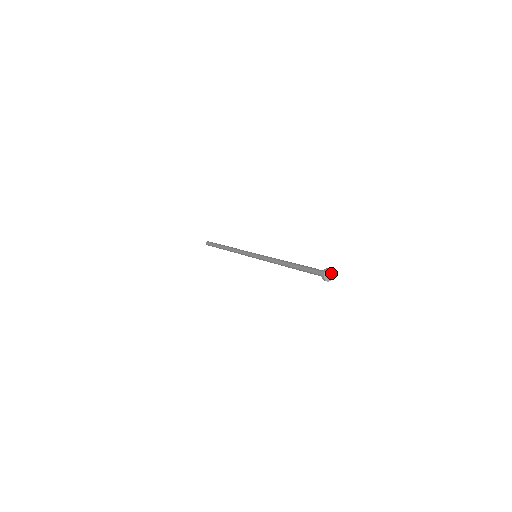
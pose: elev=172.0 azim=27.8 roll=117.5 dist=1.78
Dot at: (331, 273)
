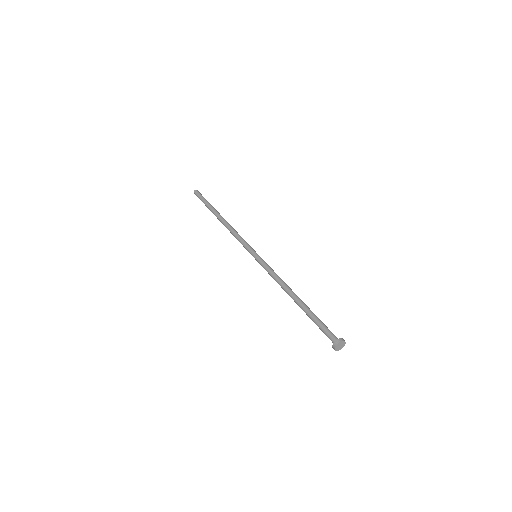
Dot at: (341, 343)
